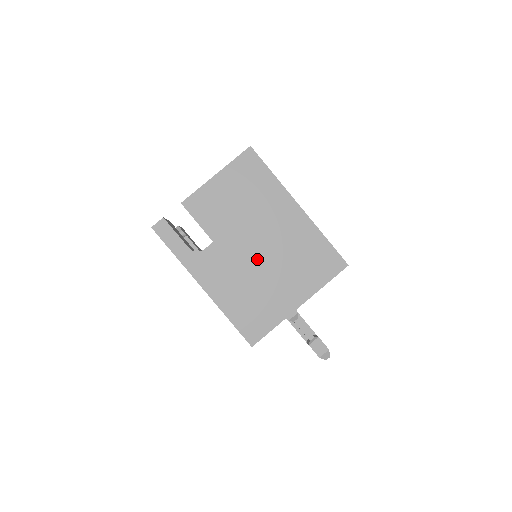
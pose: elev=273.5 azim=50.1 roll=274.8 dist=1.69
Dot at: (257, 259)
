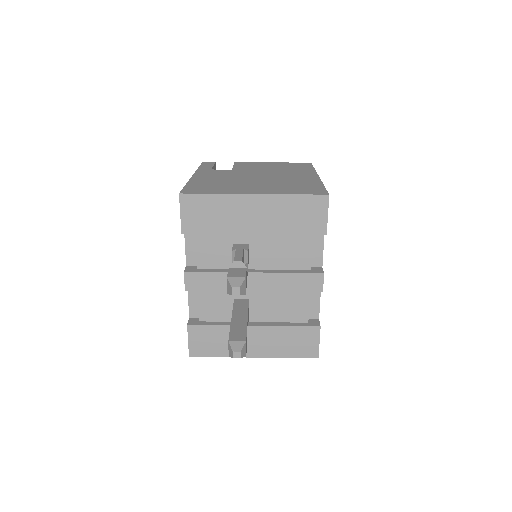
Dot at: (252, 178)
